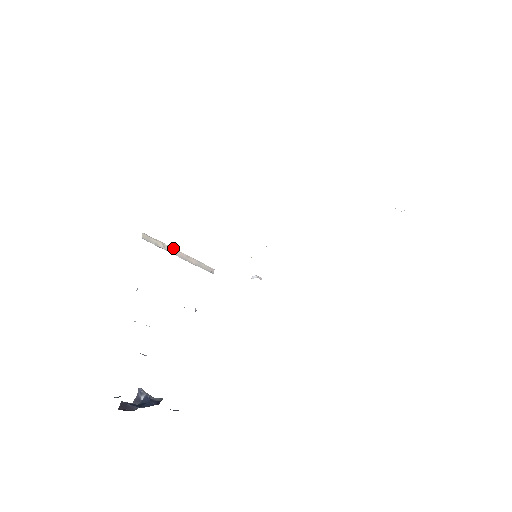
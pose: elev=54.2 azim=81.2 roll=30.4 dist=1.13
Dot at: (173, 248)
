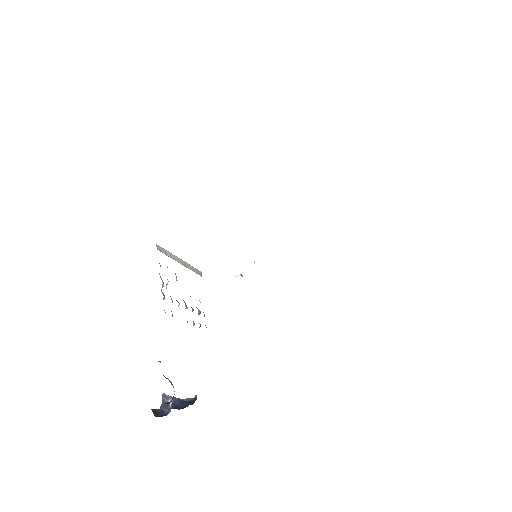
Dot at: (176, 256)
